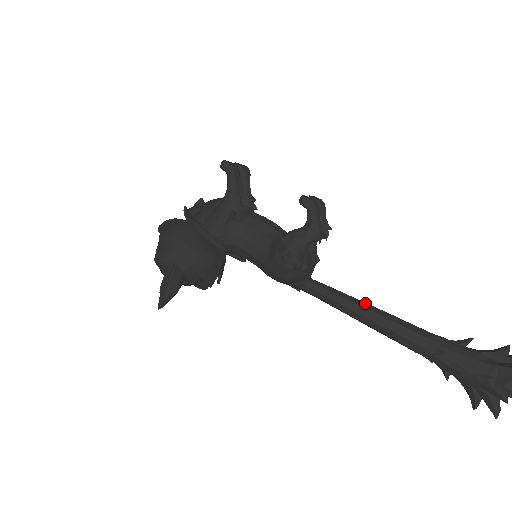
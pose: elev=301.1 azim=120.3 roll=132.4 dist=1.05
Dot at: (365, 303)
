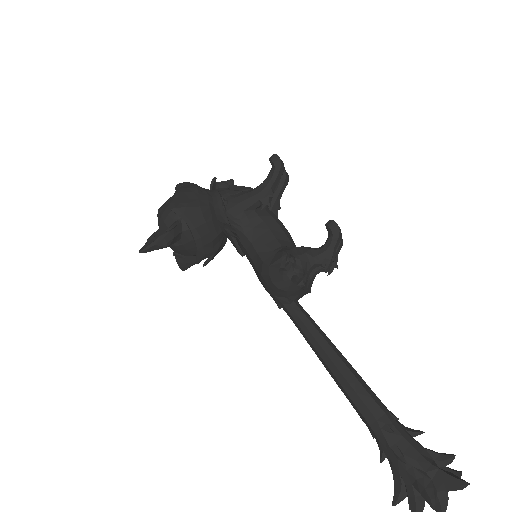
Dot at: occluded
